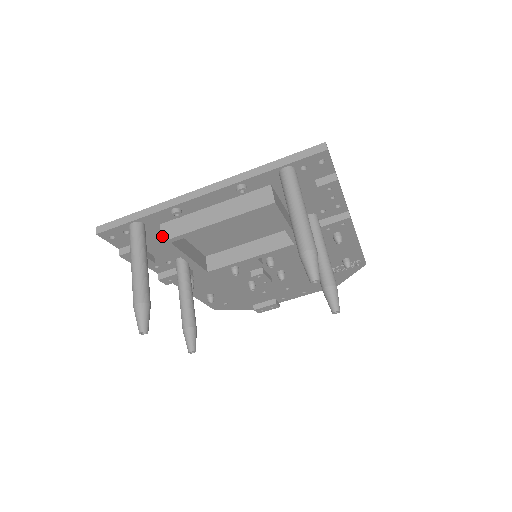
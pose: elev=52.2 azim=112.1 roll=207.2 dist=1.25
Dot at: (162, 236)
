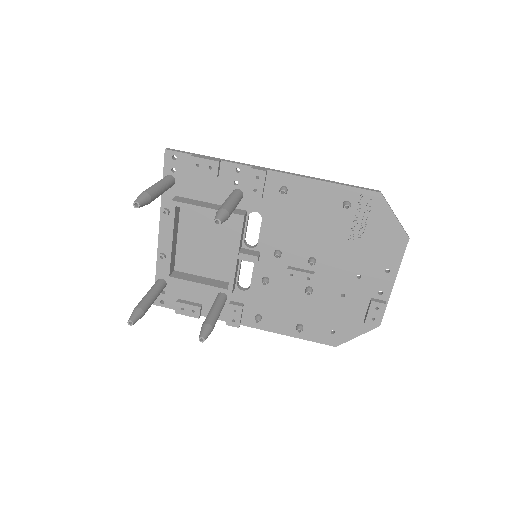
Dot at: (166, 277)
